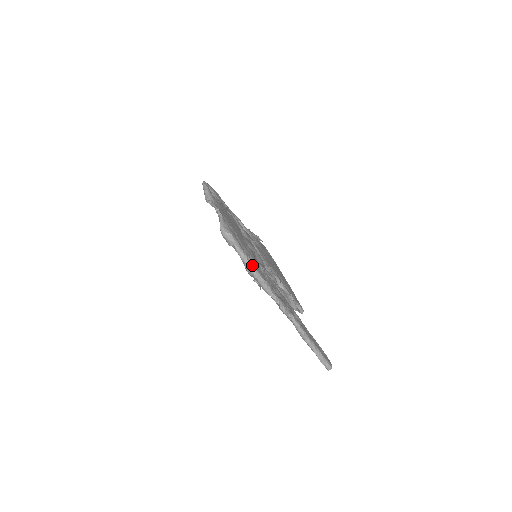
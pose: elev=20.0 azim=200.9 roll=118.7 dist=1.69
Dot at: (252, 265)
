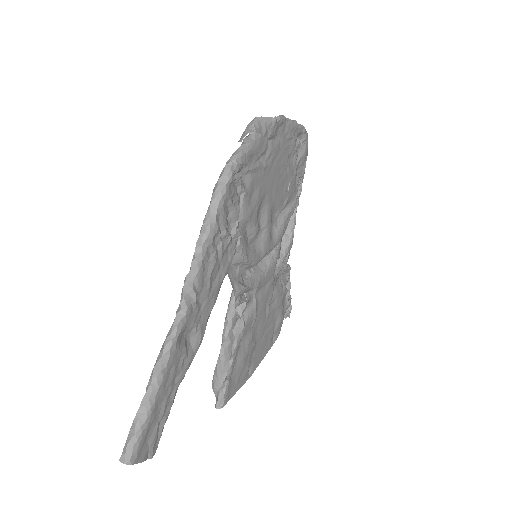
Dot at: (228, 179)
